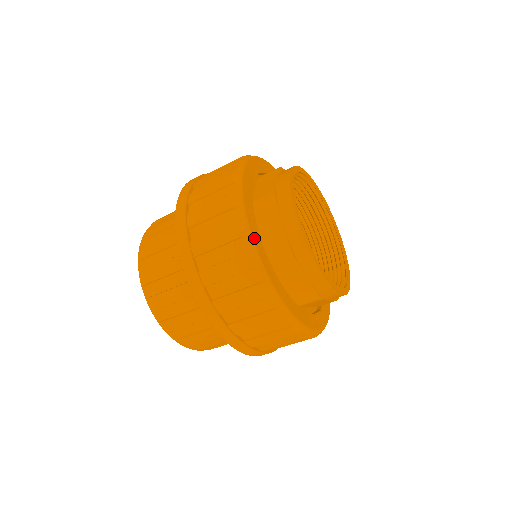
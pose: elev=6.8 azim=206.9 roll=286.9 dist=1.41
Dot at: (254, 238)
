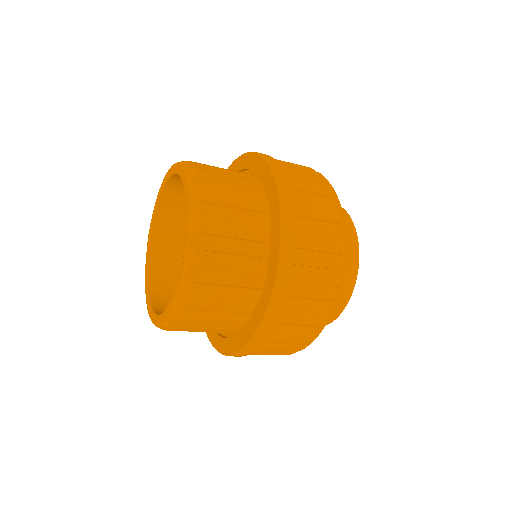
Dot at: occluded
